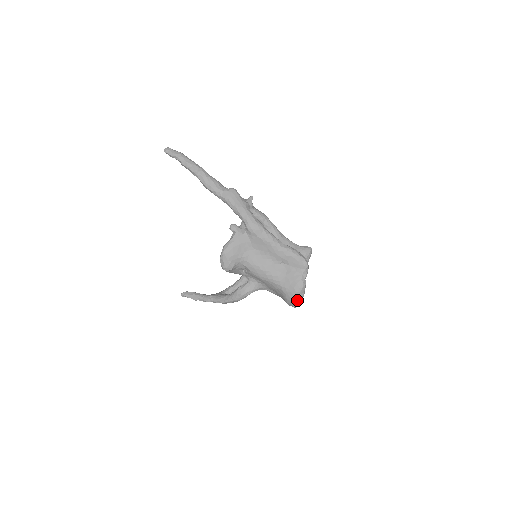
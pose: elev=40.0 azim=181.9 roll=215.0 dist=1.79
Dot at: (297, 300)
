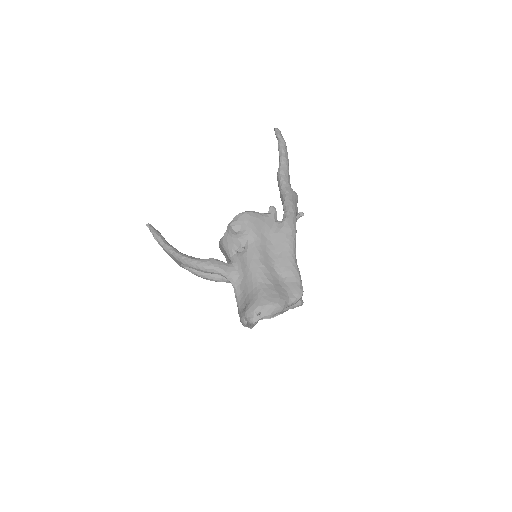
Dot at: (263, 313)
